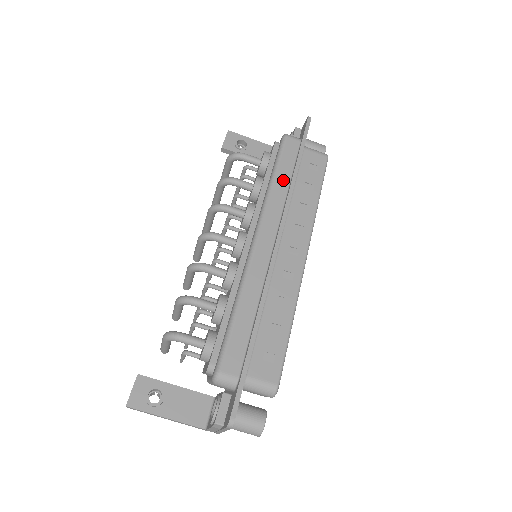
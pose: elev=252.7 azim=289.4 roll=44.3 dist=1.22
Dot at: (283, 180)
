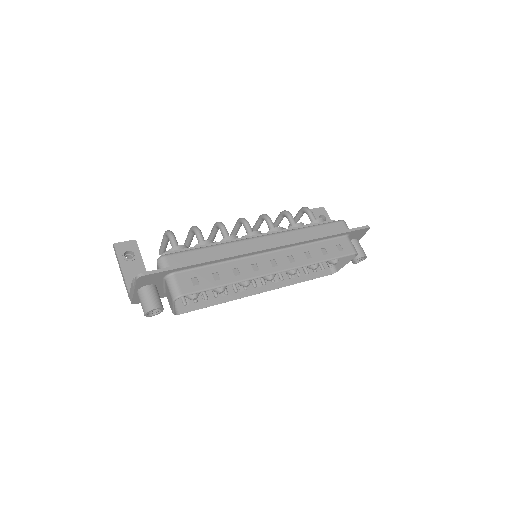
Dot at: (312, 233)
